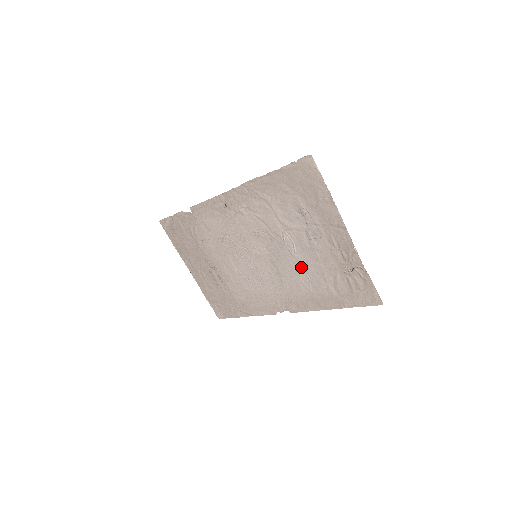
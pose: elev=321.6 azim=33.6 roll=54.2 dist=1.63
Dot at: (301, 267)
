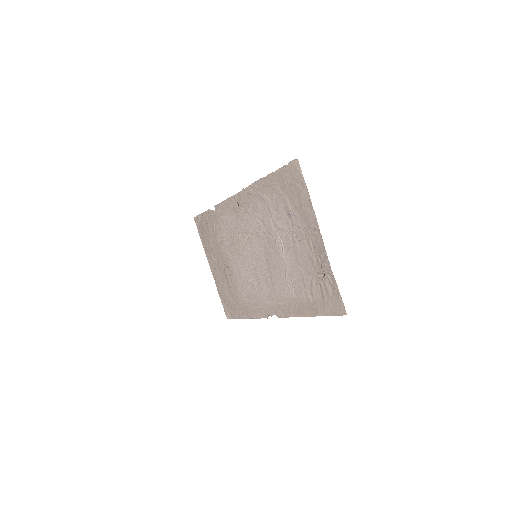
Dot at: (287, 270)
